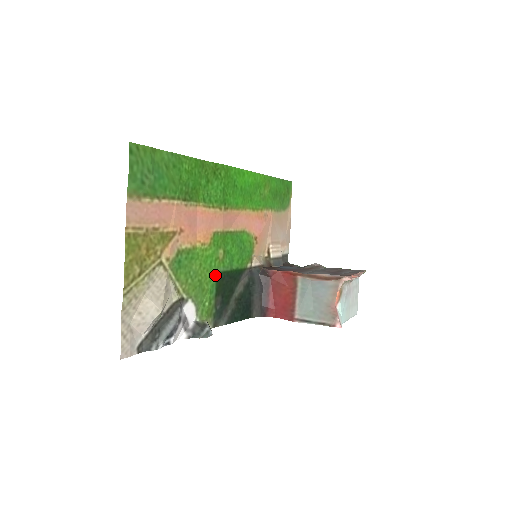
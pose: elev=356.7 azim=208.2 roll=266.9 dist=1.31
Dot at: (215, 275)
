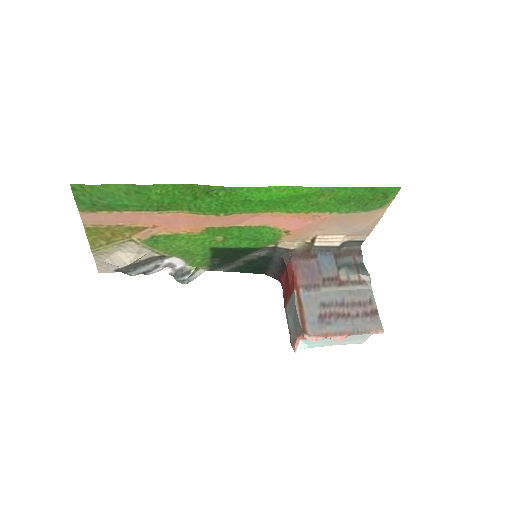
Dot at: (210, 248)
